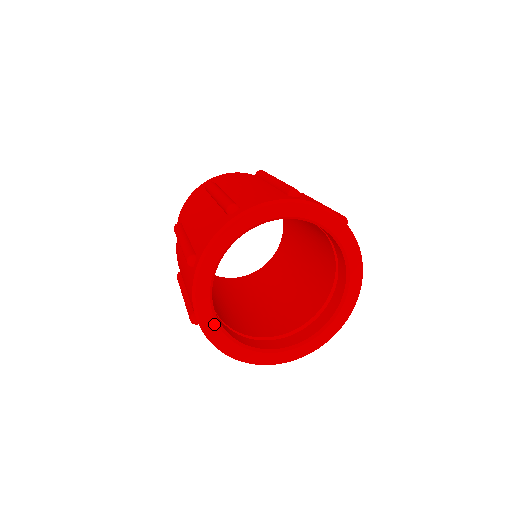
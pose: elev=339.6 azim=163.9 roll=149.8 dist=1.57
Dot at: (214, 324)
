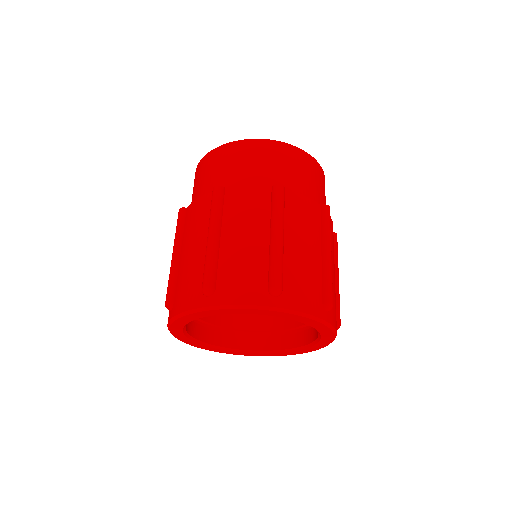
Dot at: (182, 325)
